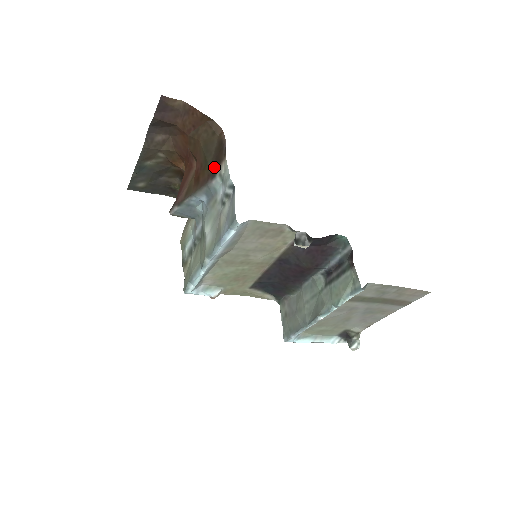
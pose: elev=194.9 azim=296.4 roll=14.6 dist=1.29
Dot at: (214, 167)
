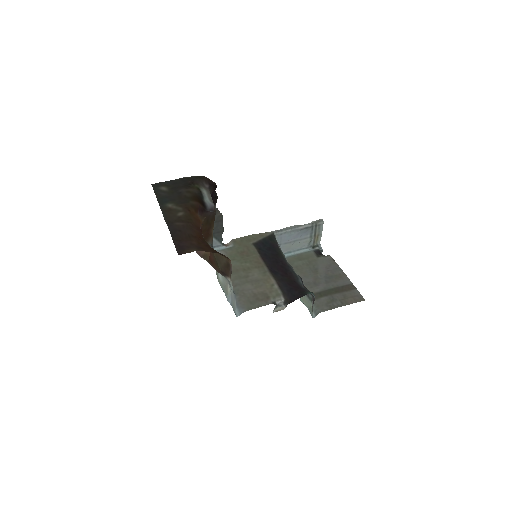
Dot at: (223, 273)
